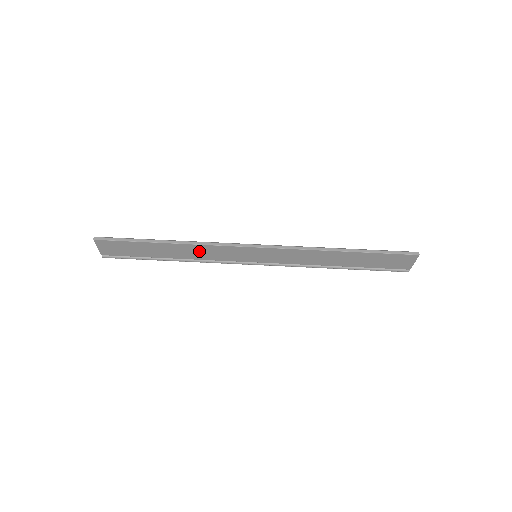
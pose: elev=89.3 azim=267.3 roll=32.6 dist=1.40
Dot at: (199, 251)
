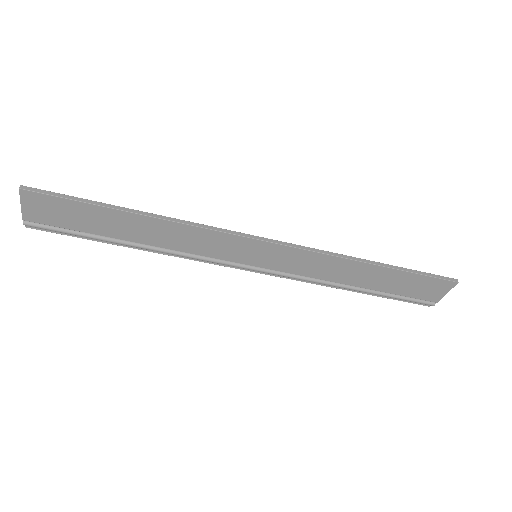
Dot at: (180, 235)
